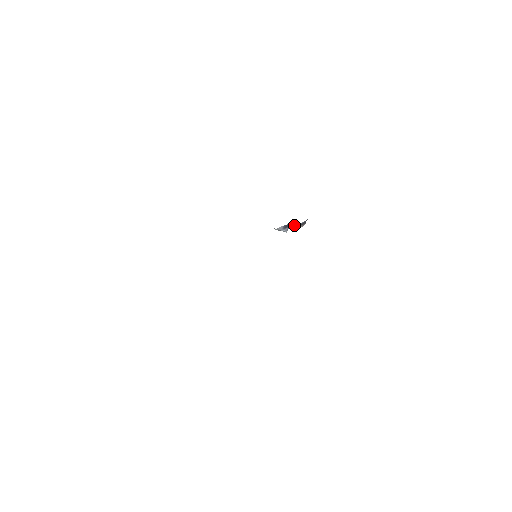
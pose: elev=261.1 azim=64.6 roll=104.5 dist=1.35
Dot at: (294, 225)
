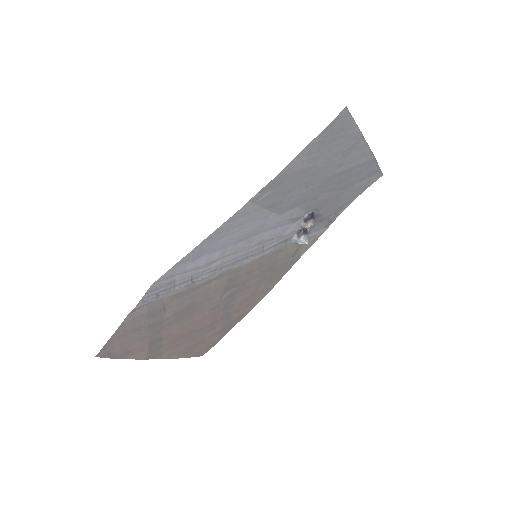
Dot at: (302, 225)
